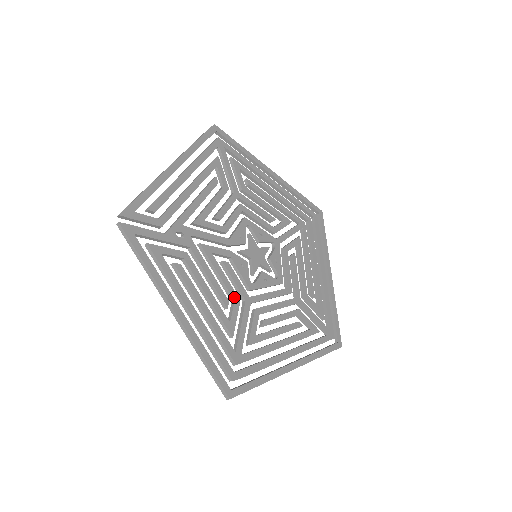
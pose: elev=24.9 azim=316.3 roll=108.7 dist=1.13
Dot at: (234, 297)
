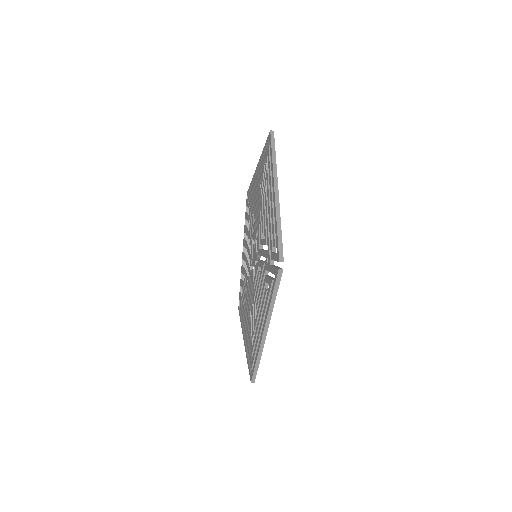
Dot at: occluded
